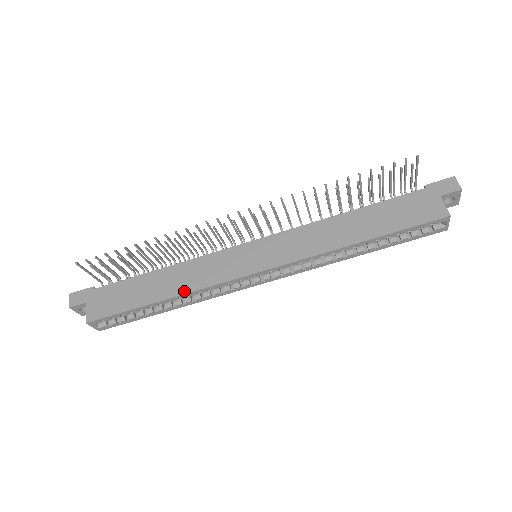
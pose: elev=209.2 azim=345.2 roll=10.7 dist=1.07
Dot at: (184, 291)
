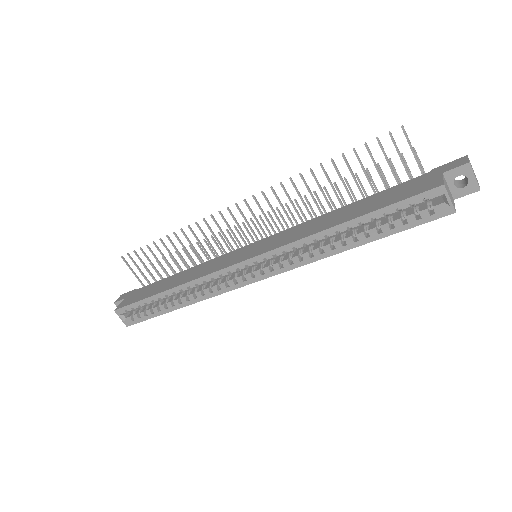
Dot at: (185, 282)
